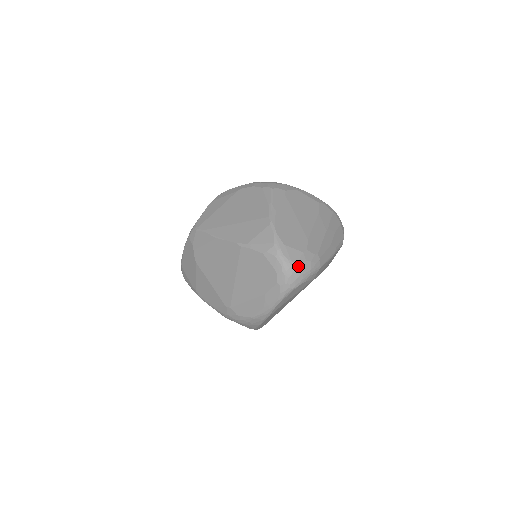
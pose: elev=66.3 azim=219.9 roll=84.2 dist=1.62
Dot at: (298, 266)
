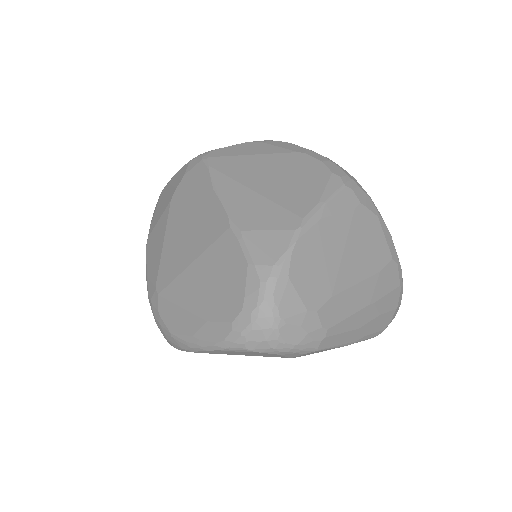
Dot at: (282, 325)
